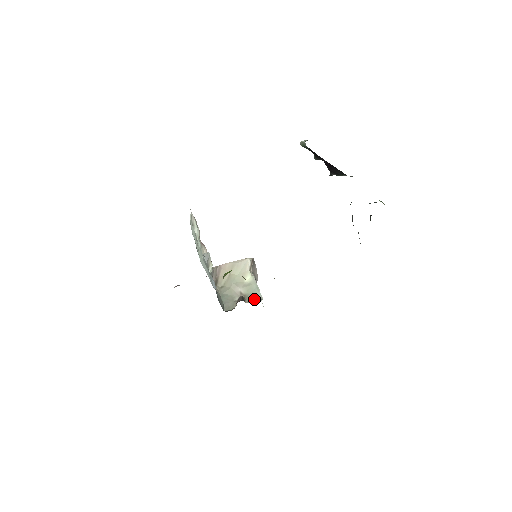
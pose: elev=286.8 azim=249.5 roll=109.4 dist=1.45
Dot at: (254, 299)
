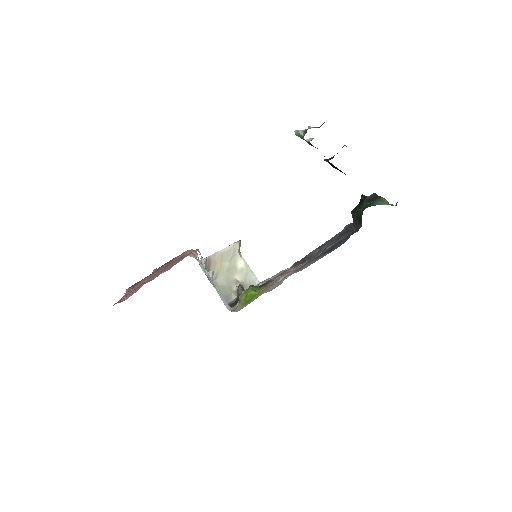
Dot at: occluded
